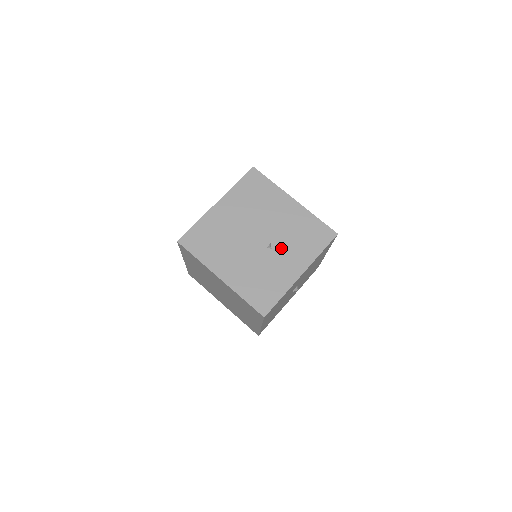
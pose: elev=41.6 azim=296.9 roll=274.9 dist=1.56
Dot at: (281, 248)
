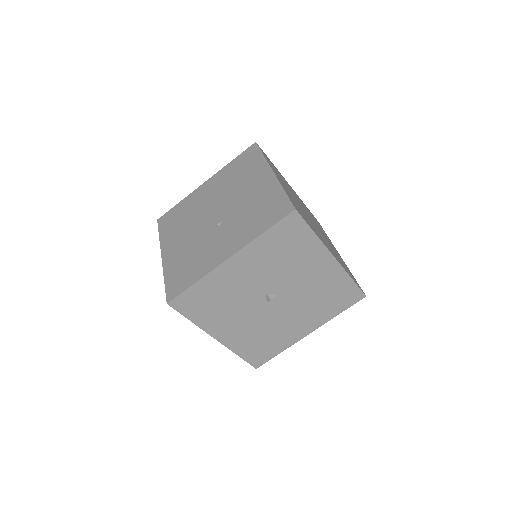
Dot at: (227, 227)
